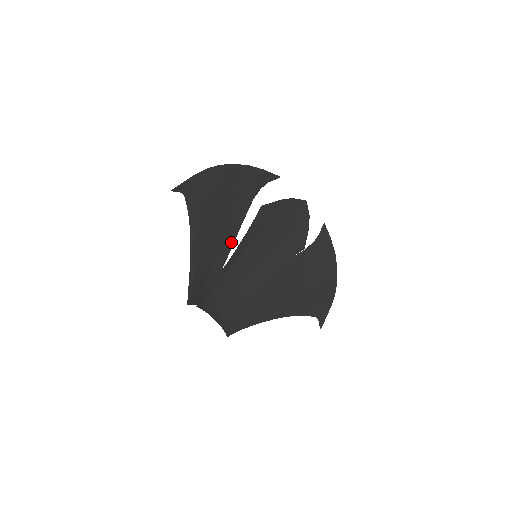
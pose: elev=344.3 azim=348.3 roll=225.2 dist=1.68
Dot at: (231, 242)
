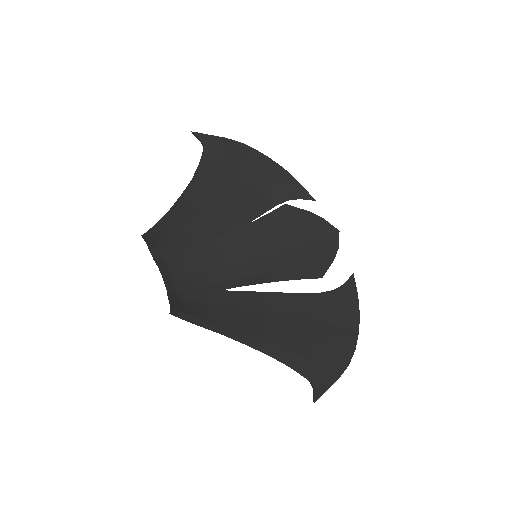
Dot at: (231, 229)
